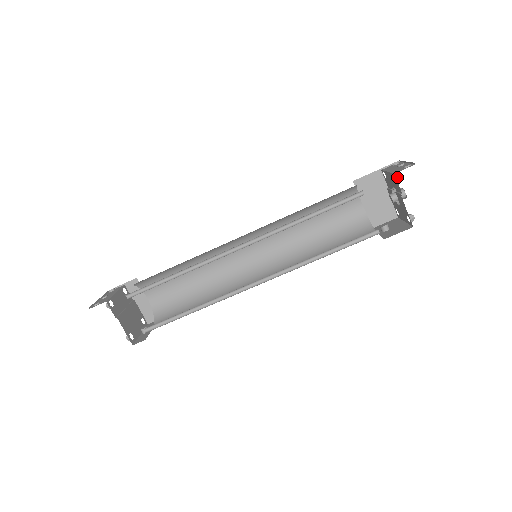
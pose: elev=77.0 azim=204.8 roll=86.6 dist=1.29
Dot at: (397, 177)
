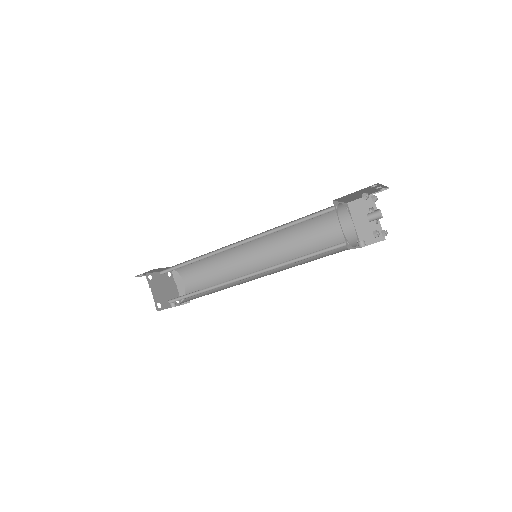
Dot at: (364, 195)
